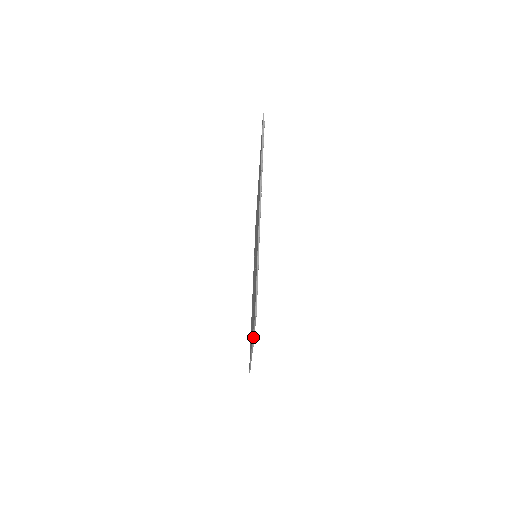
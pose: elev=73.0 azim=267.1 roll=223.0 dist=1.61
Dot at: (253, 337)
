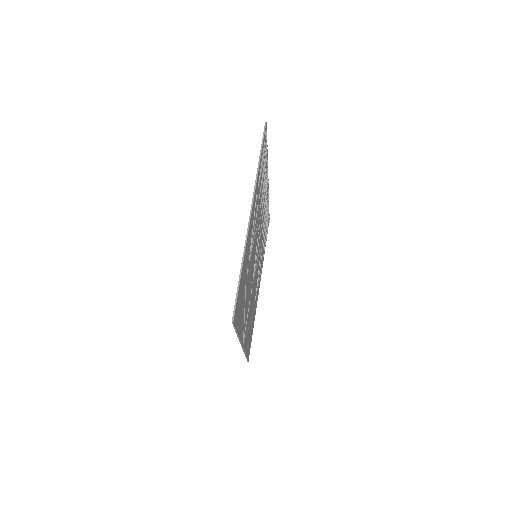
Dot at: (238, 337)
